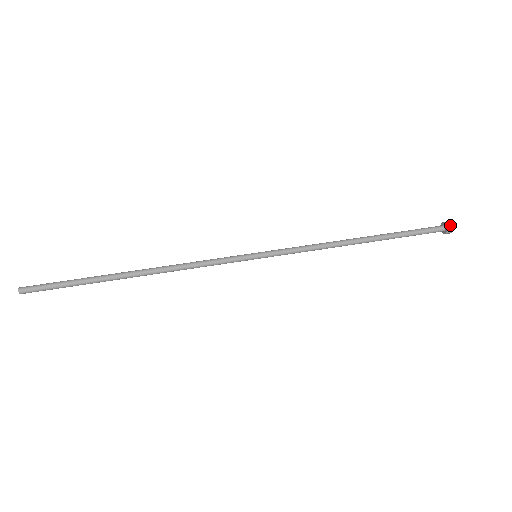
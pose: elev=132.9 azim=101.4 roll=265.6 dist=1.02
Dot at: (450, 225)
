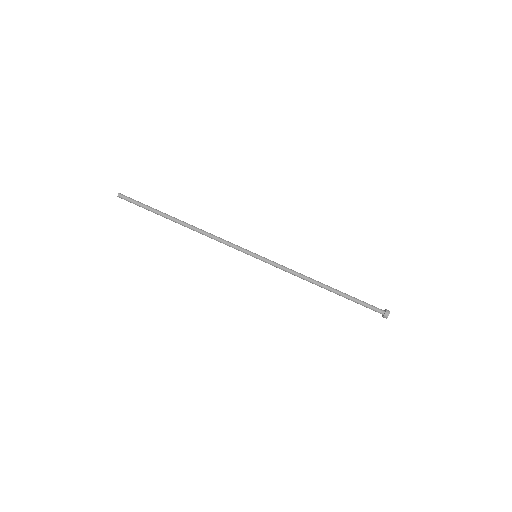
Dot at: (386, 317)
